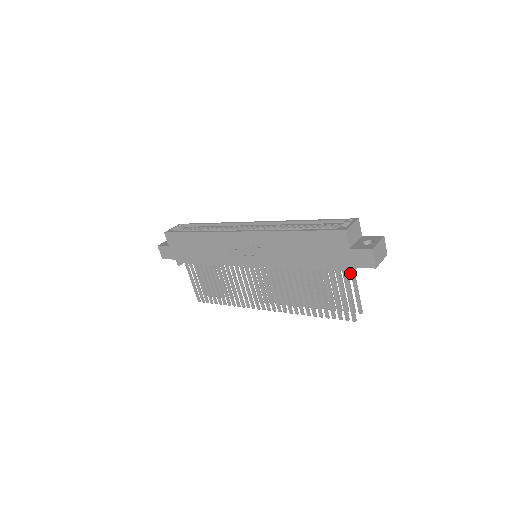
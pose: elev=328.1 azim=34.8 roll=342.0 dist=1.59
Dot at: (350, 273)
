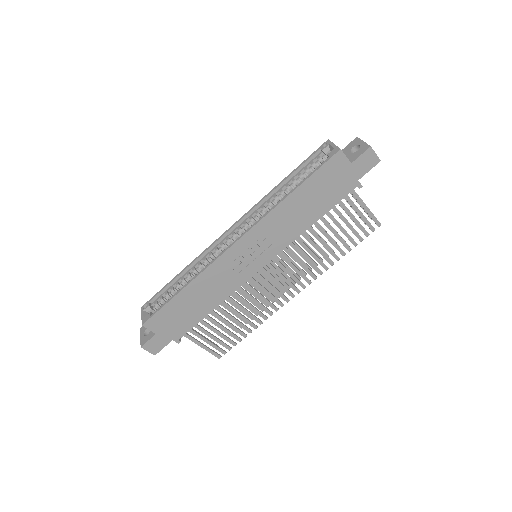
Dot at: (361, 185)
